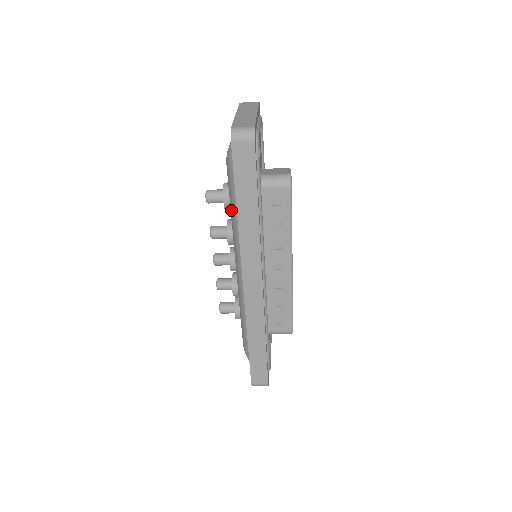
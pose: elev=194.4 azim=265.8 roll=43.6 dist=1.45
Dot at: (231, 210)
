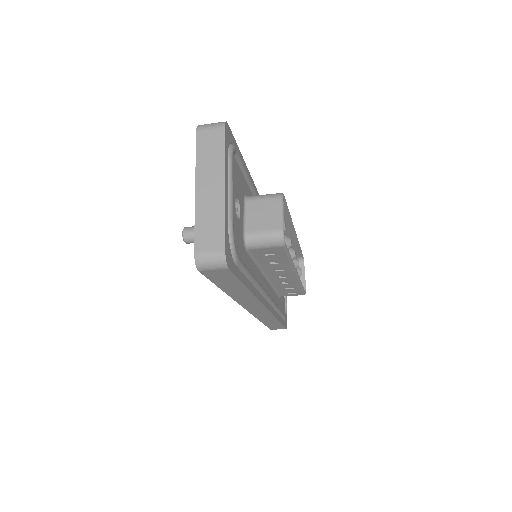
Dot at: occluded
